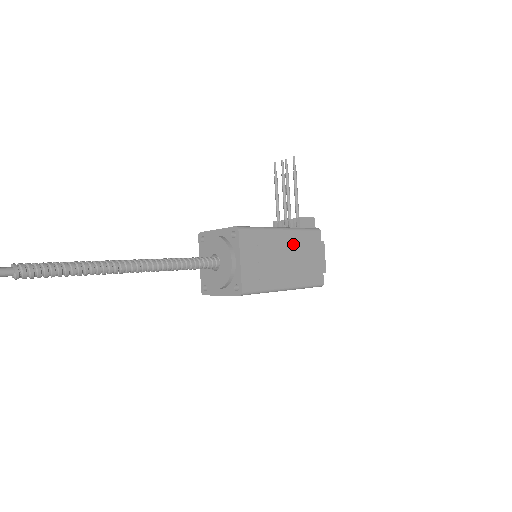
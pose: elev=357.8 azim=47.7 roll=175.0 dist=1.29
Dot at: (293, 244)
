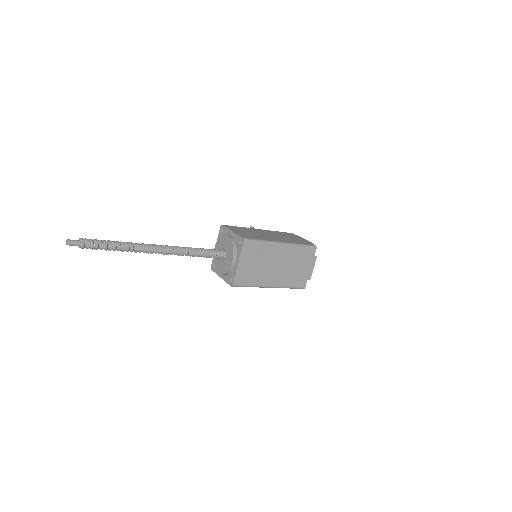
Dot at: (272, 233)
